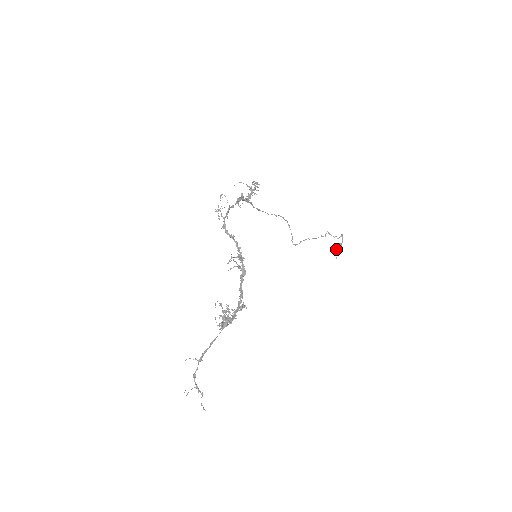
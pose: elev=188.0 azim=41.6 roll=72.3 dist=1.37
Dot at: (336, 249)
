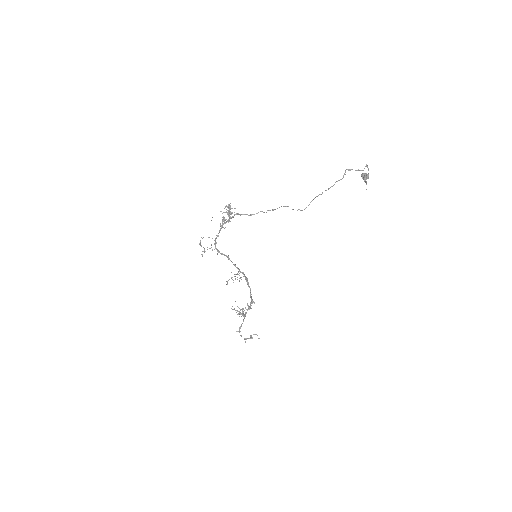
Dot at: (364, 179)
